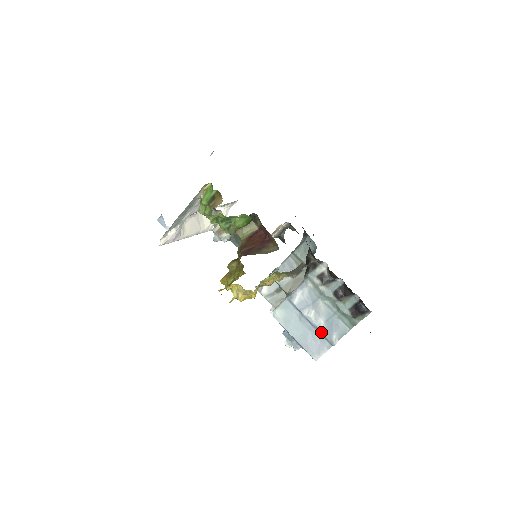
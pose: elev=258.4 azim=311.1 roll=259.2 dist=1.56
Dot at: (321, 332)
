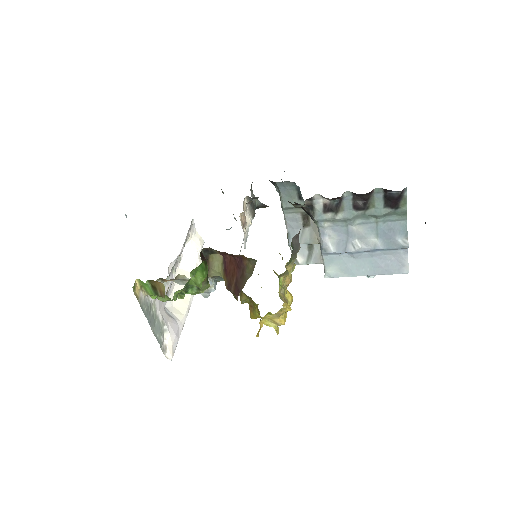
Dot at: (384, 249)
